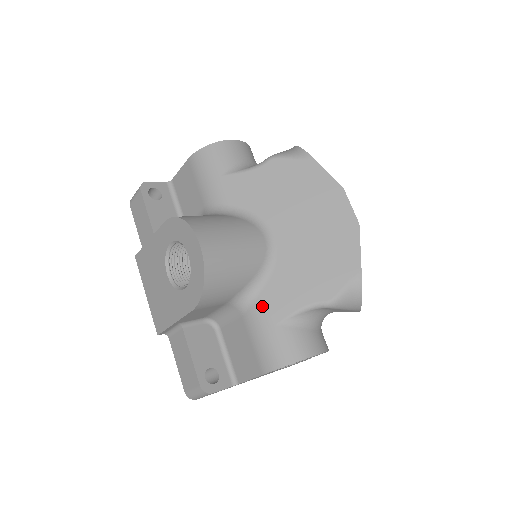
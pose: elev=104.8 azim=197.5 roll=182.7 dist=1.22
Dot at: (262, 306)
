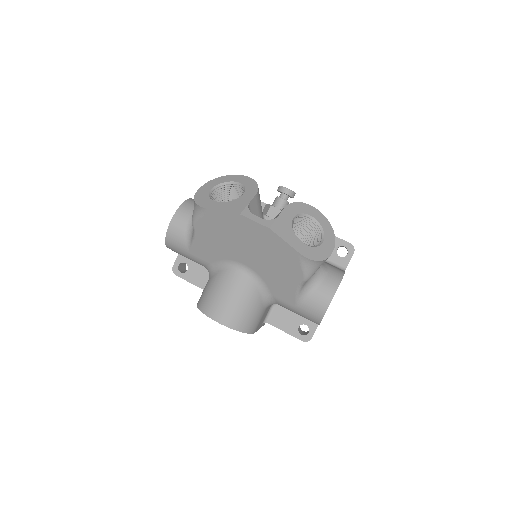
Dot at: (280, 301)
